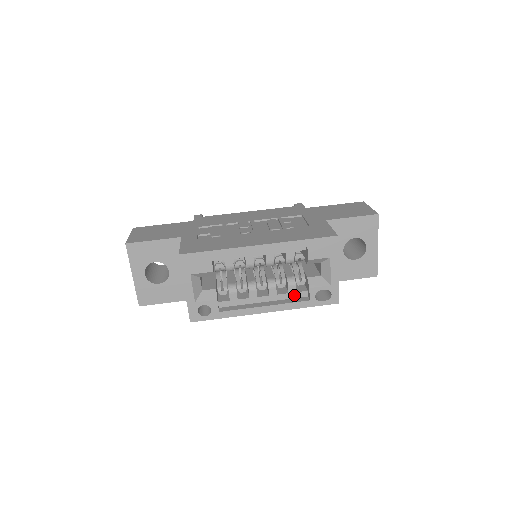
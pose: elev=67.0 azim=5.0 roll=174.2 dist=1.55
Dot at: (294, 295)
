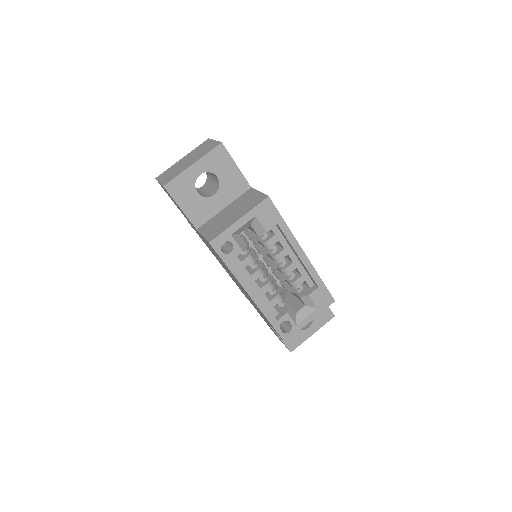
Dot at: (270, 306)
